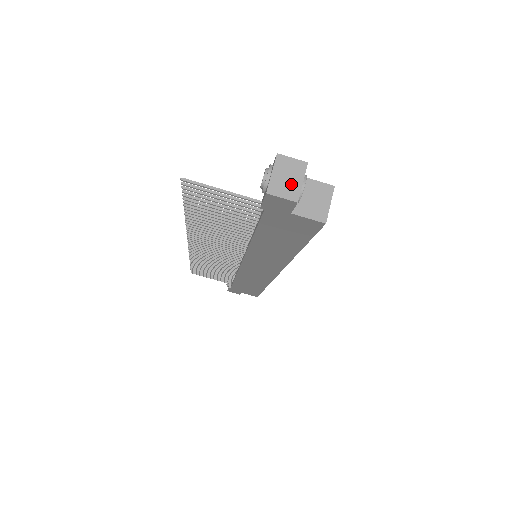
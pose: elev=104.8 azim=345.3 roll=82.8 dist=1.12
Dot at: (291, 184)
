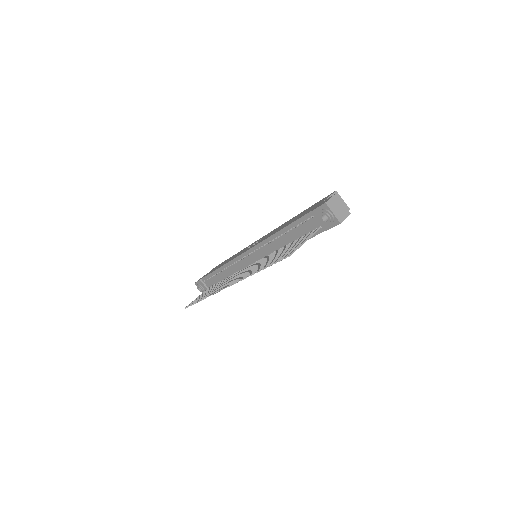
Dot at: (342, 209)
